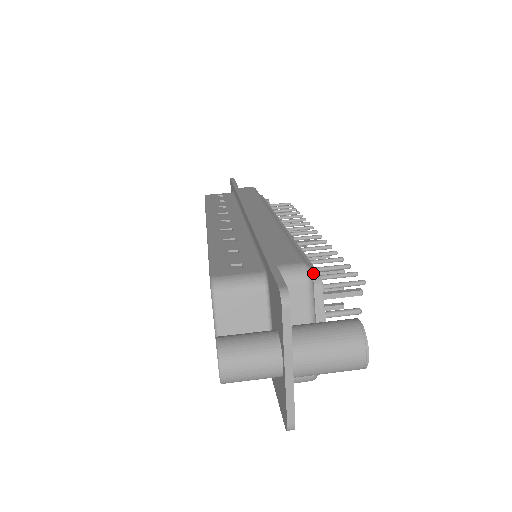
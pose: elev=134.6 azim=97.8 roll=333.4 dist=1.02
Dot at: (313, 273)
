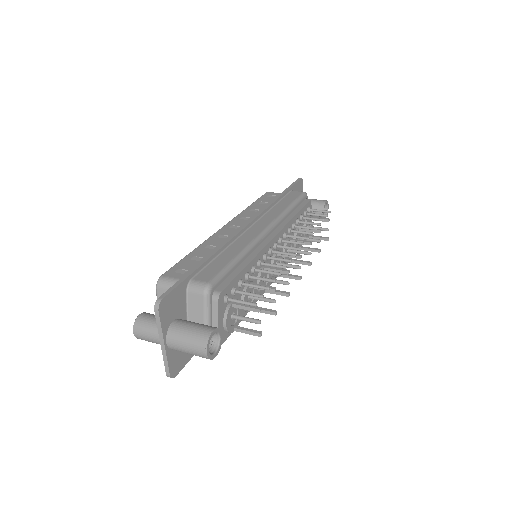
Dot at: (219, 290)
